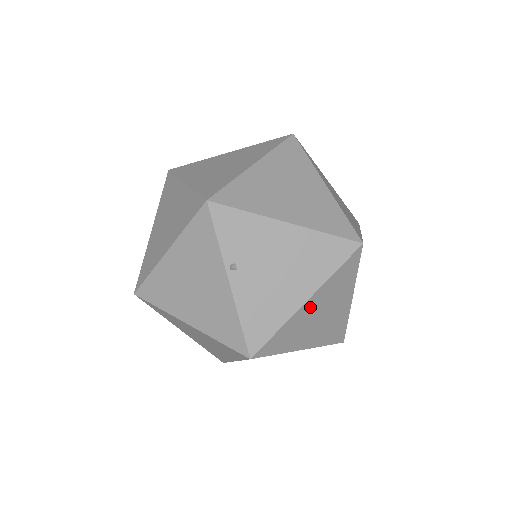
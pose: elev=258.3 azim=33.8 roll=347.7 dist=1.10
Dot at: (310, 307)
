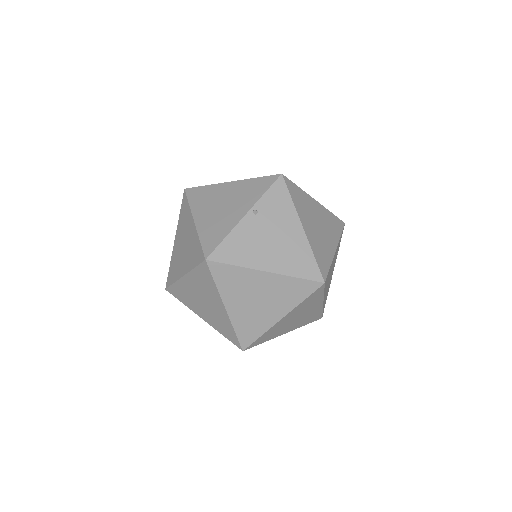
Dot at: (262, 280)
